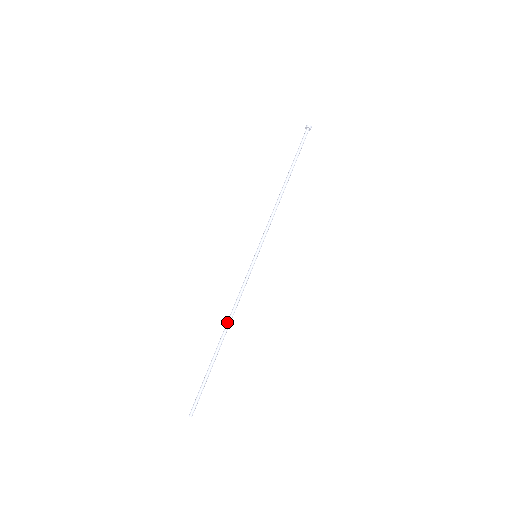
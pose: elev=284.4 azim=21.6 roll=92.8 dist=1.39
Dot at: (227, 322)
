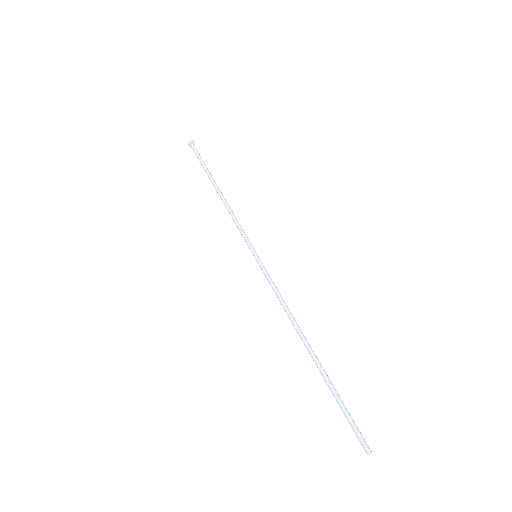
Dot at: (296, 328)
